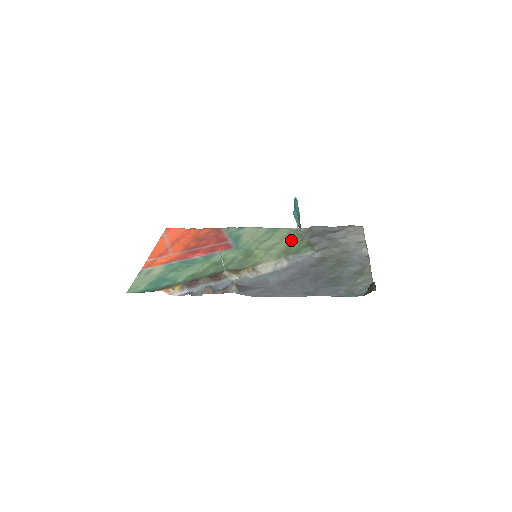
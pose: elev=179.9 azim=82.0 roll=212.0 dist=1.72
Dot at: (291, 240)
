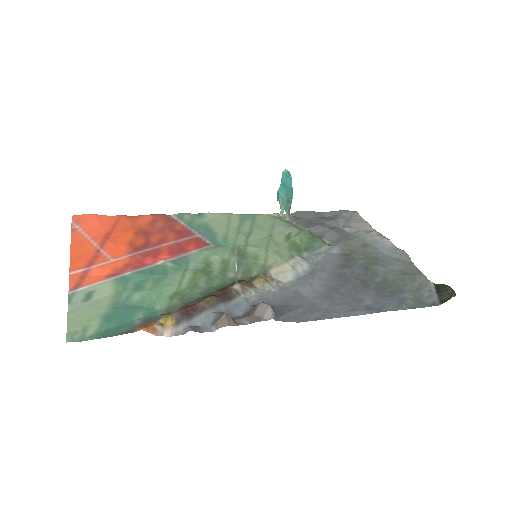
Dot at: (285, 231)
